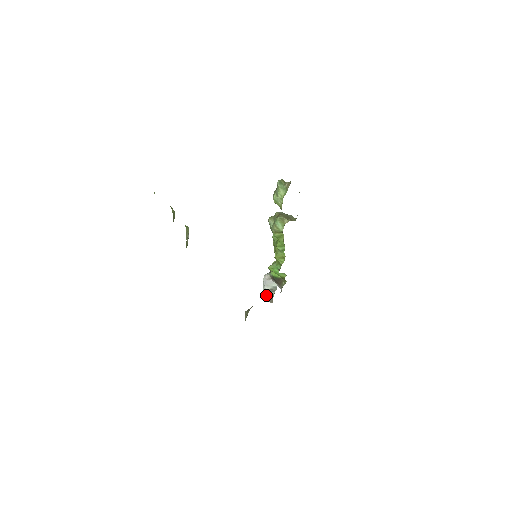
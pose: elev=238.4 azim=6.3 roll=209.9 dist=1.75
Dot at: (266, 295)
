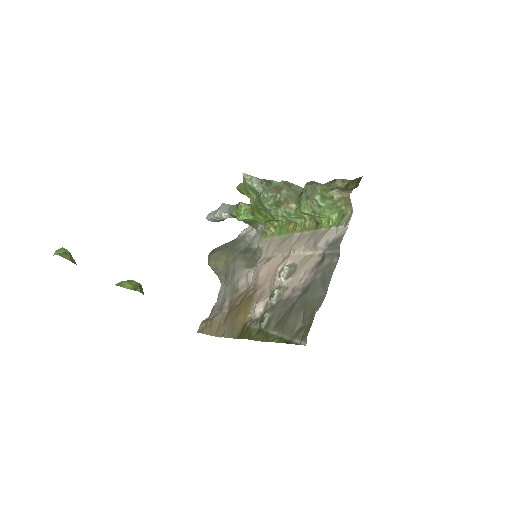
Dot at: (216, 221)
